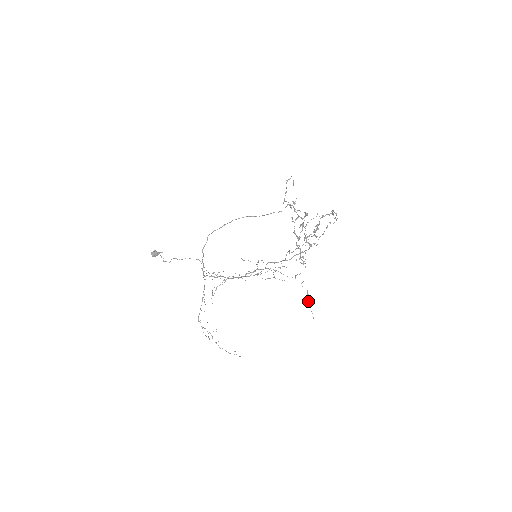
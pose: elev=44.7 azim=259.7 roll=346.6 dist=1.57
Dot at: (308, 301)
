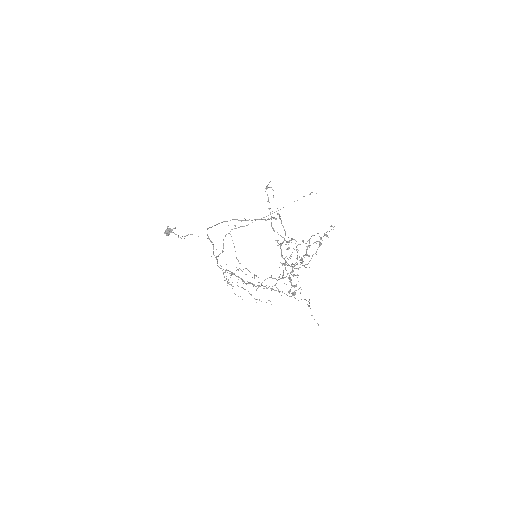
Dot at: occluded
